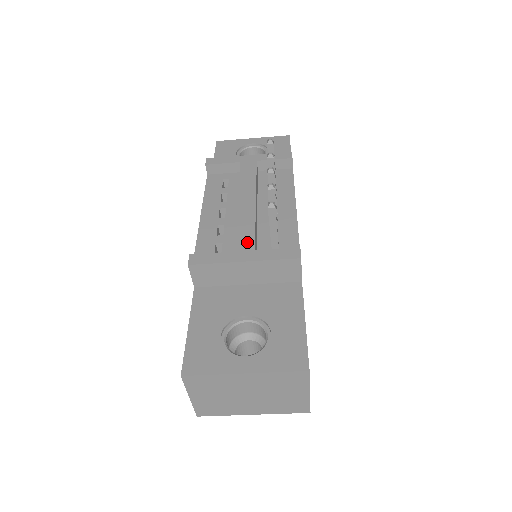
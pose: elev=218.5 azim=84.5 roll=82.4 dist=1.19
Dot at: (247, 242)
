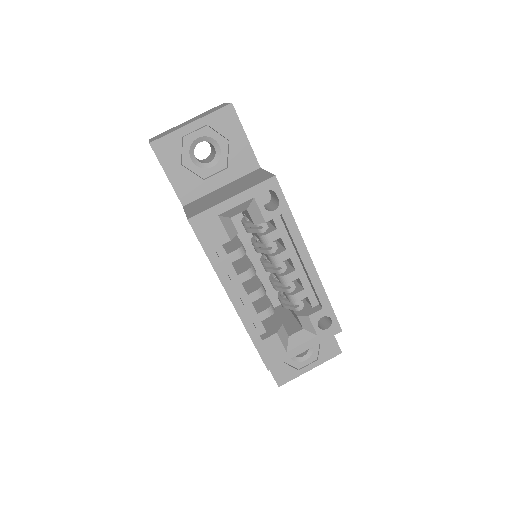
Dot at: occluded
